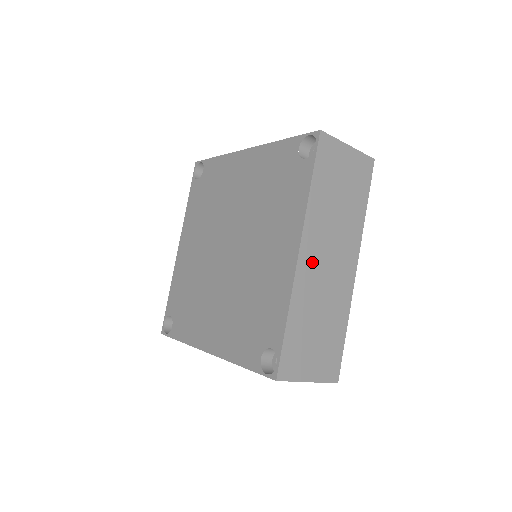
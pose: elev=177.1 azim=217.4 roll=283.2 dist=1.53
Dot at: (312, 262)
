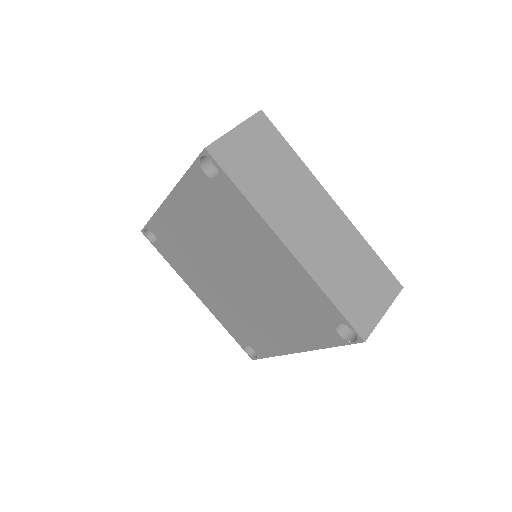
Dot at: (302, 241)
